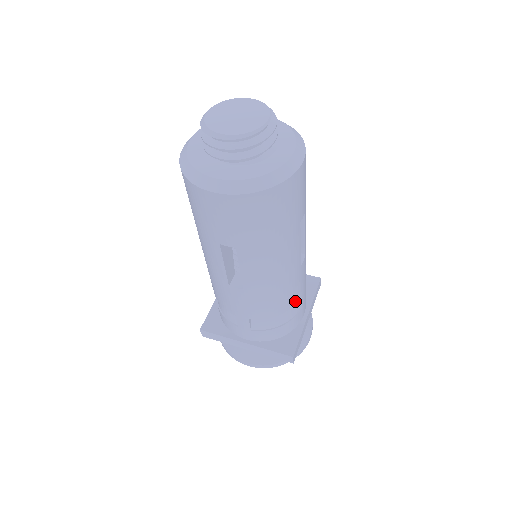
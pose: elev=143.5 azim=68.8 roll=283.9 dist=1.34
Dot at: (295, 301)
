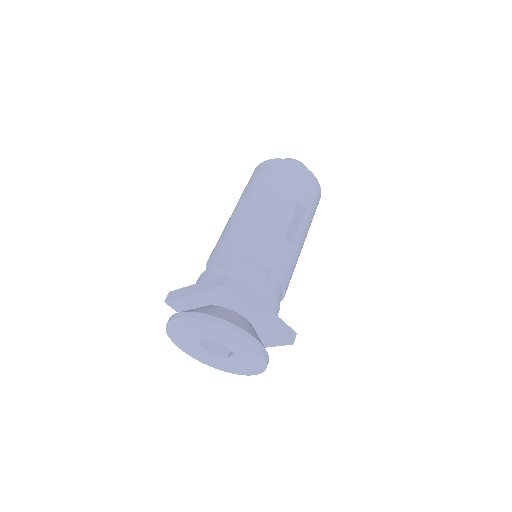
Dot at: (263, 260)
